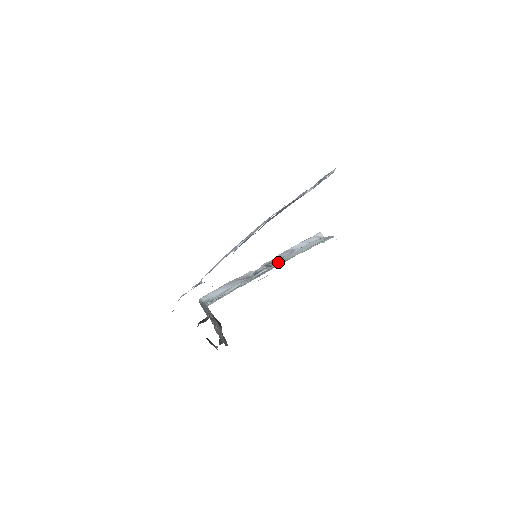
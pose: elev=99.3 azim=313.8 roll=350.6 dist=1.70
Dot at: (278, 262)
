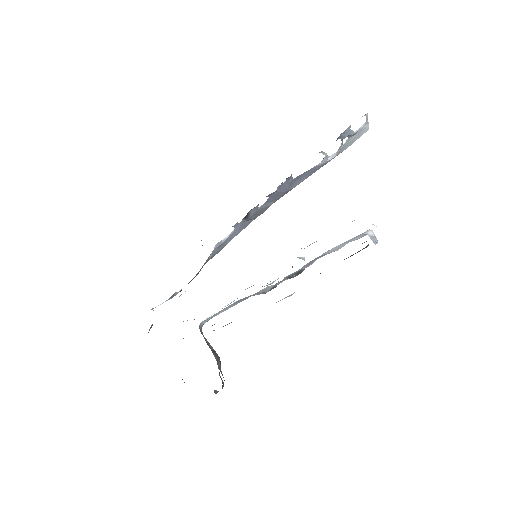
Dot at: occluded
